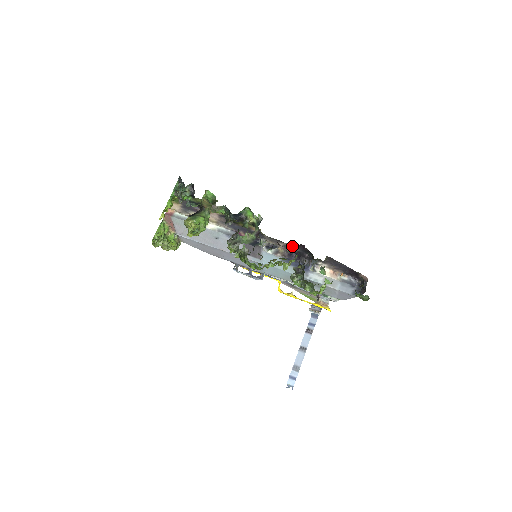
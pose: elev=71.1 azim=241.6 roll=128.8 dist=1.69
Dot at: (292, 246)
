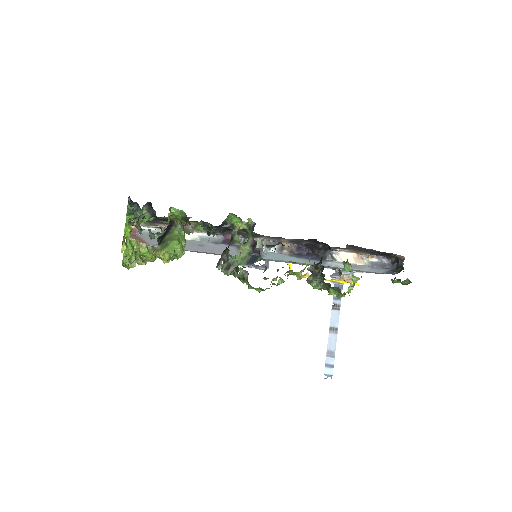
Dot at: (300, 240)
